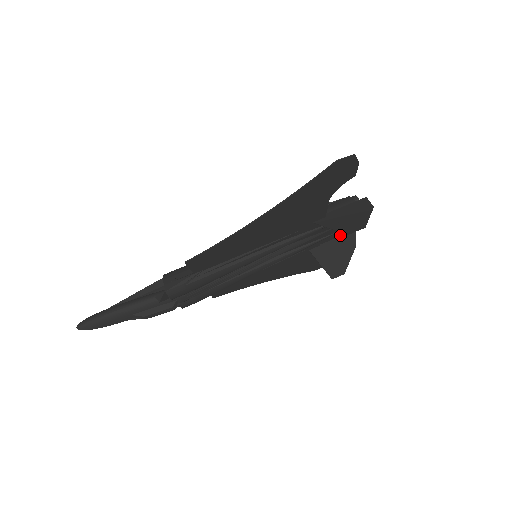
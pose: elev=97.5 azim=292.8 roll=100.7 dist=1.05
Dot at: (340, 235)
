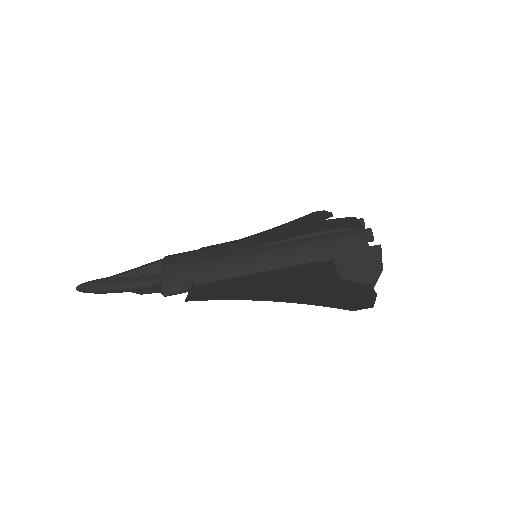
Dot at: occluded
